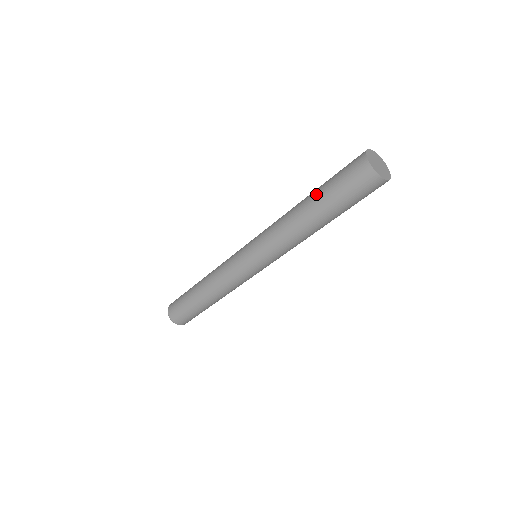
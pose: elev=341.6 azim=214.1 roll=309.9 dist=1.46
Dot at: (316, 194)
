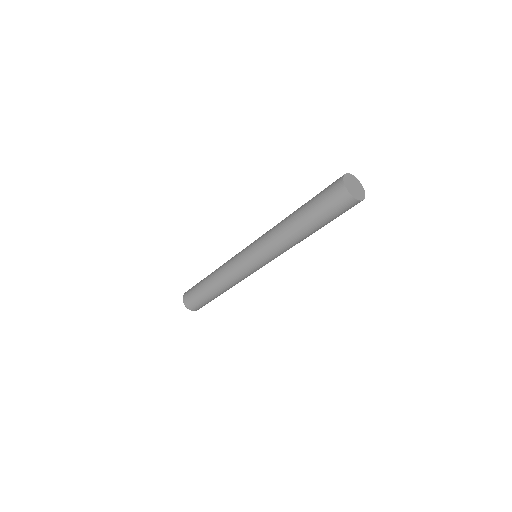
Dot at: (305, 216)
